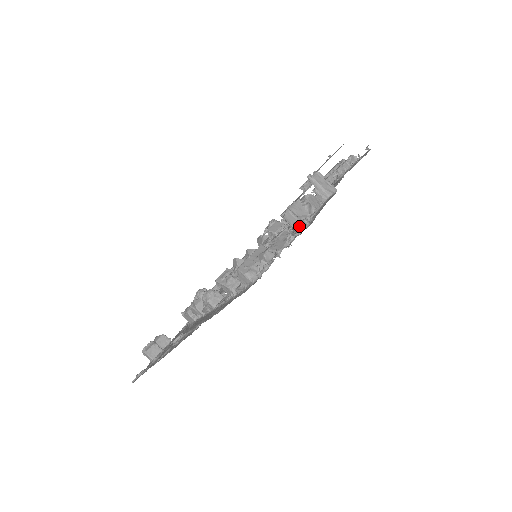
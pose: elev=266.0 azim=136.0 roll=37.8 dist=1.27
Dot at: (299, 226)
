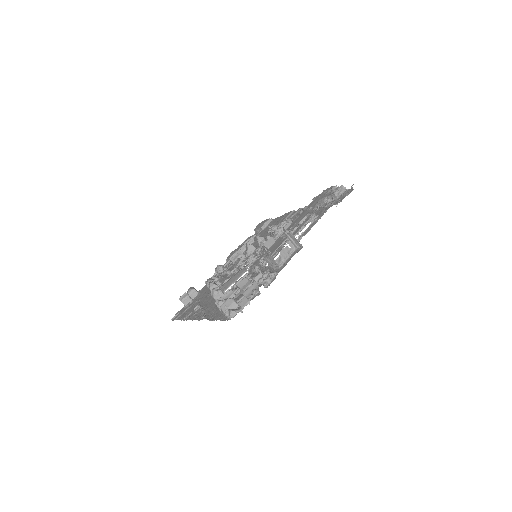
Dot at: (269, 274)
